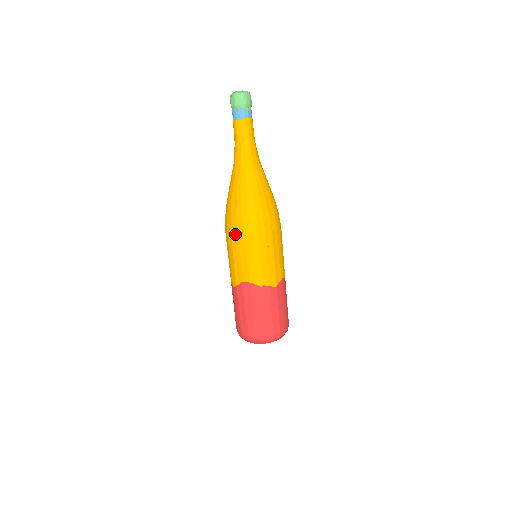
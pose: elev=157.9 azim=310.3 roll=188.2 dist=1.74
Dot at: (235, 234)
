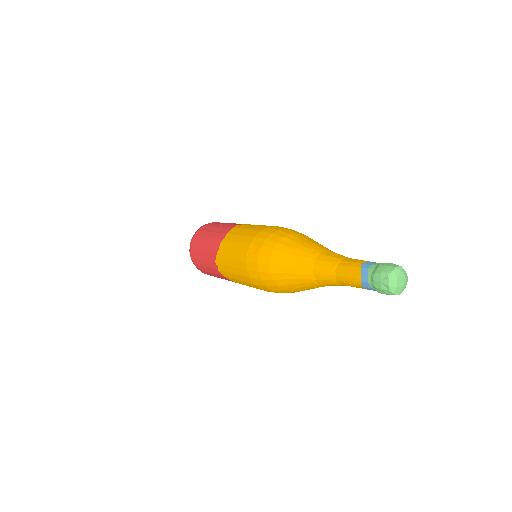
Dot at: (260, 288)
